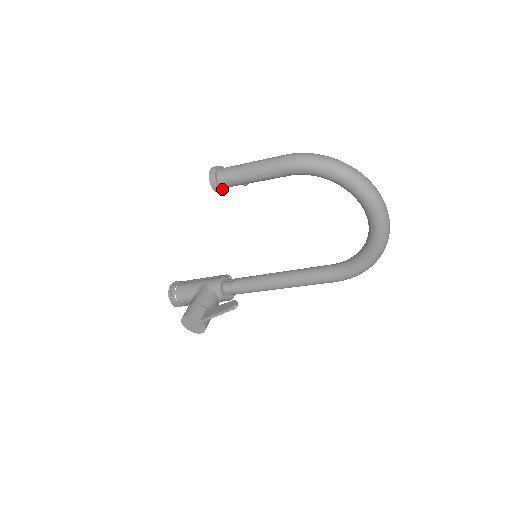
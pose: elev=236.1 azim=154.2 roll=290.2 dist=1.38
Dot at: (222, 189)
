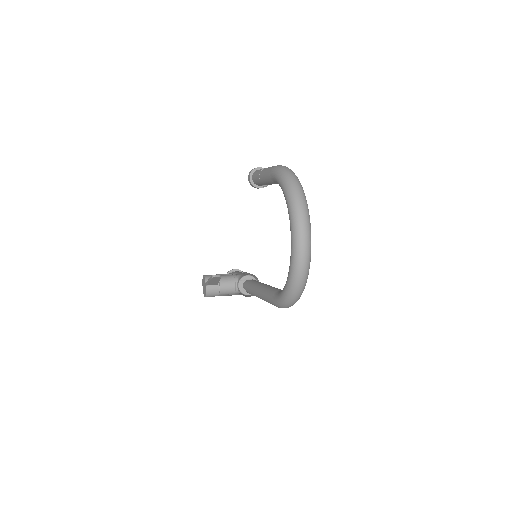
Dot at: (253, 184)
